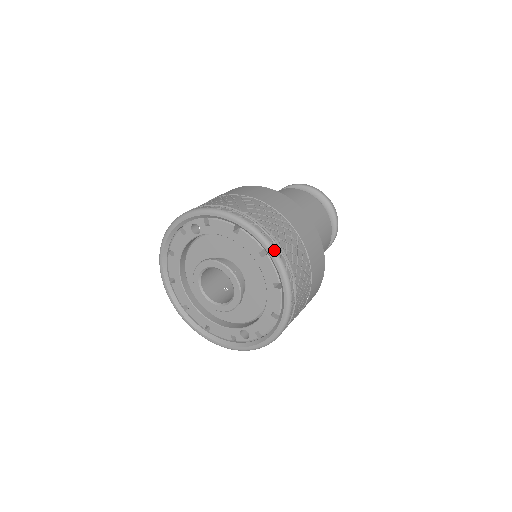
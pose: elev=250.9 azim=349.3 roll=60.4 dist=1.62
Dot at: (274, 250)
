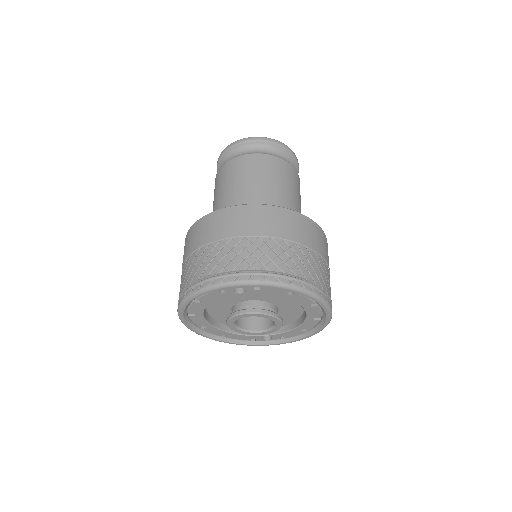
Dot at: (328, 305)
